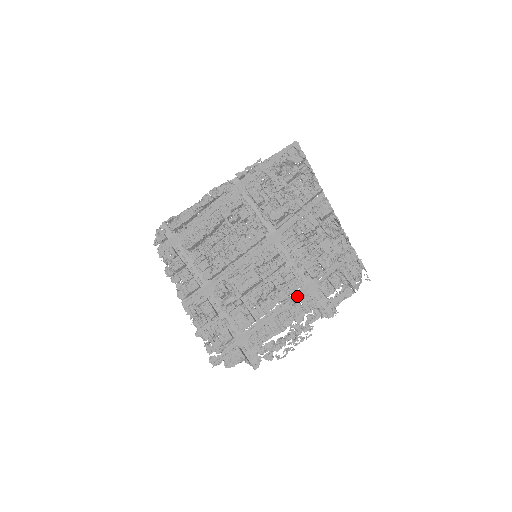
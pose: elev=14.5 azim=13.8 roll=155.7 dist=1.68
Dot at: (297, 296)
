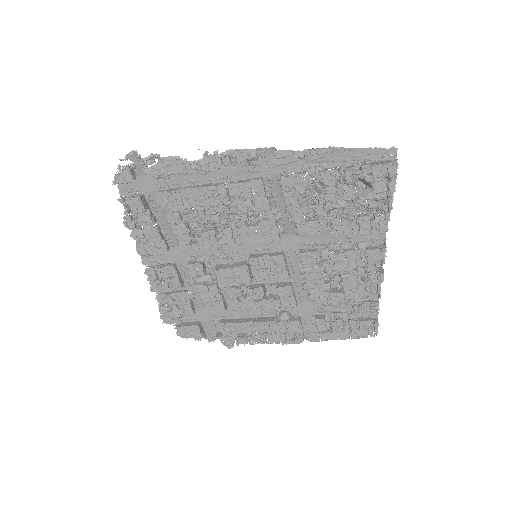
Dot at: (286, 315)
